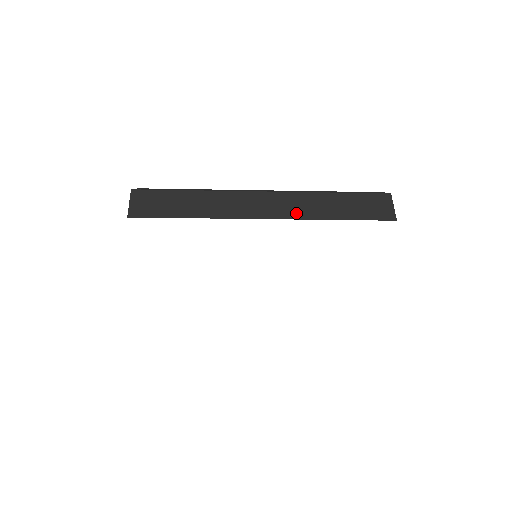
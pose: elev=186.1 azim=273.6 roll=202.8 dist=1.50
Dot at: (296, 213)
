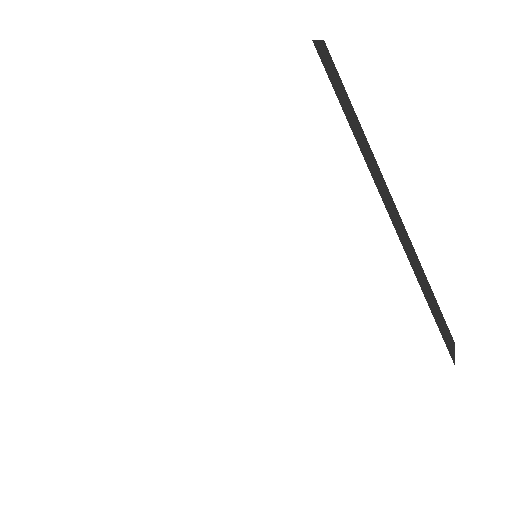
Dot at: occluded
